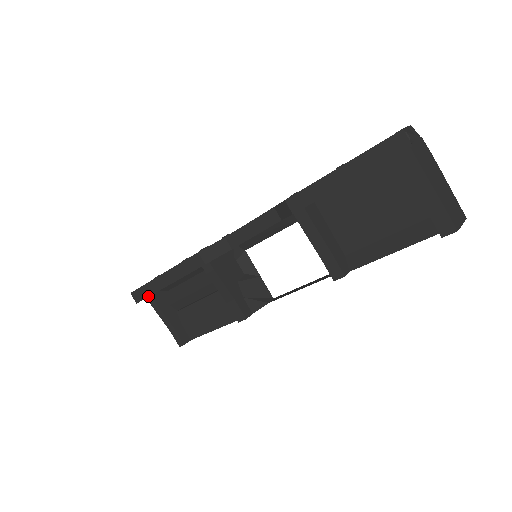
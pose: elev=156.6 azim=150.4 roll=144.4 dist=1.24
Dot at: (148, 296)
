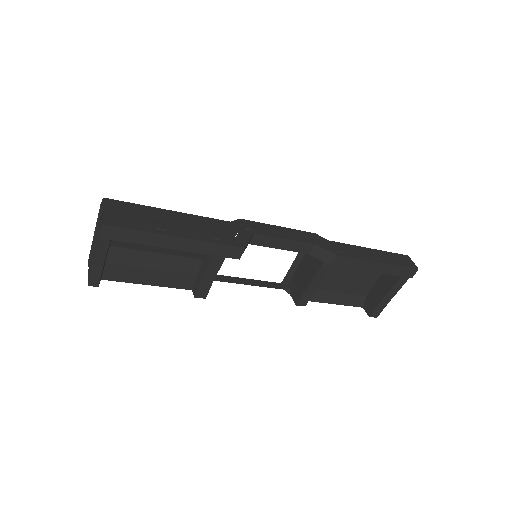
Dot at: (131, 242)
